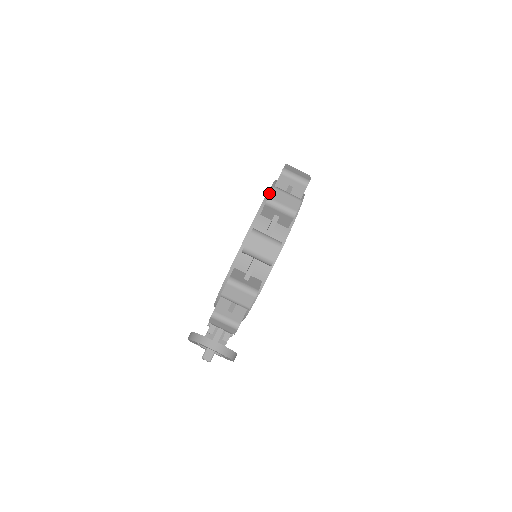
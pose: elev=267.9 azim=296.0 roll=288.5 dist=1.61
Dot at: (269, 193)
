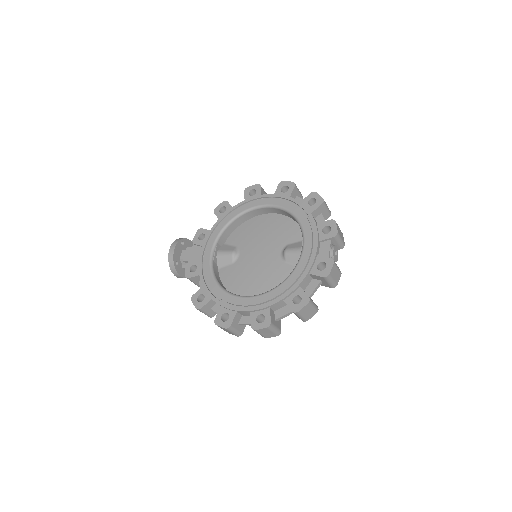
Dot at: (274, 305)
